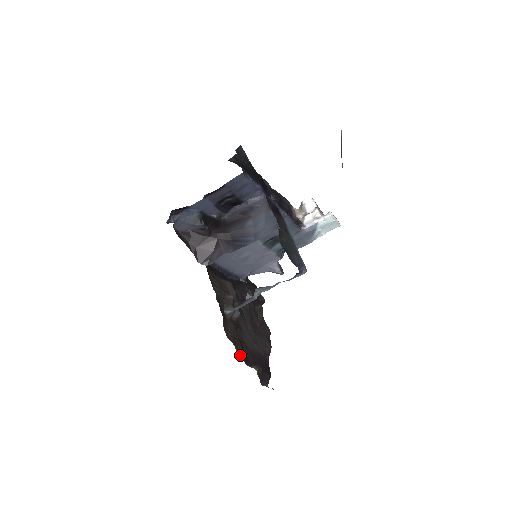
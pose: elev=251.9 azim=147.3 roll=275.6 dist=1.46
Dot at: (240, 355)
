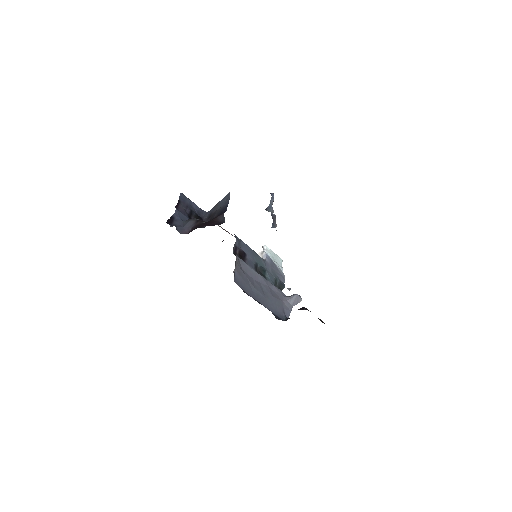
Dot at: occluded
